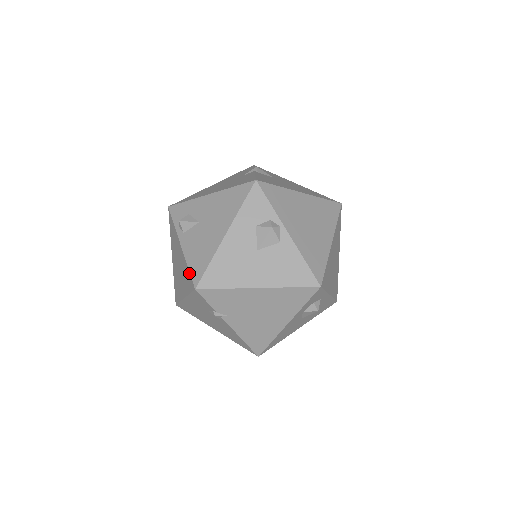
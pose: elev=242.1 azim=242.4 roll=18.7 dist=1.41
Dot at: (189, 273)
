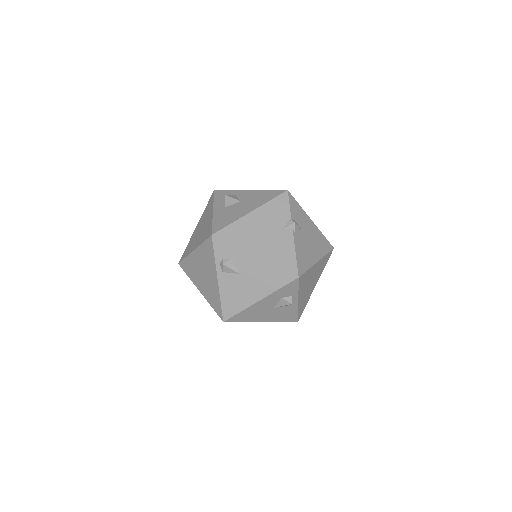
Dot at: (220, 307)
